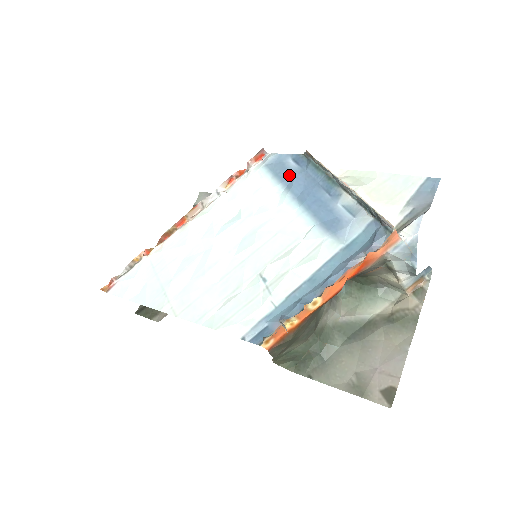
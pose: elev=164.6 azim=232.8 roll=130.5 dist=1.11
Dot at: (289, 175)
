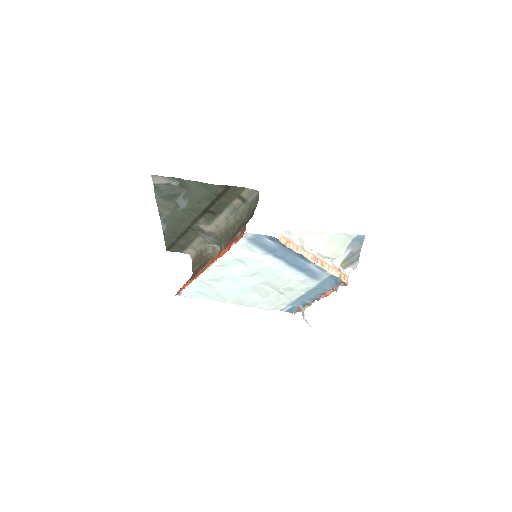
Dot at: (271, 249)
